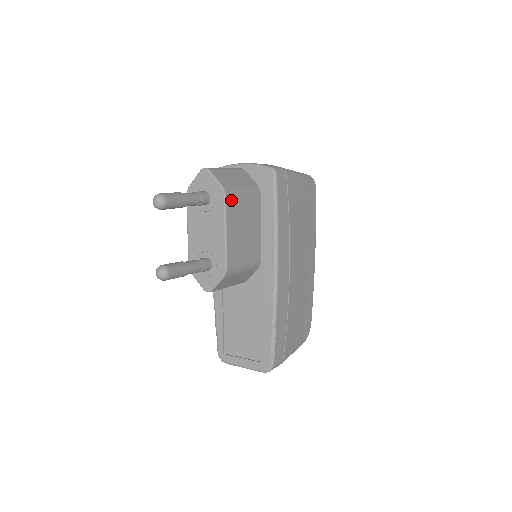
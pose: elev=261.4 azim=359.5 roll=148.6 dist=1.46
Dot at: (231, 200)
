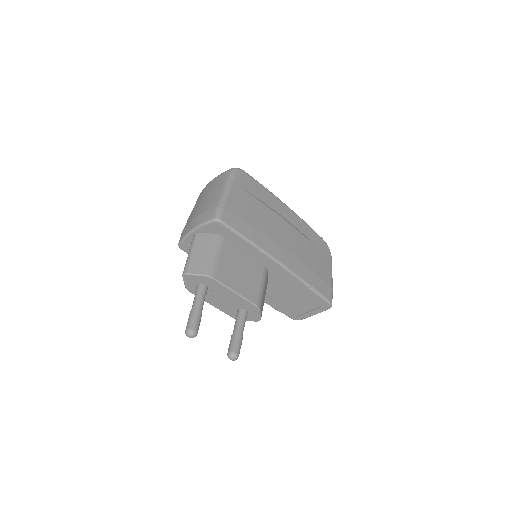
Dot at: (218, 274)
